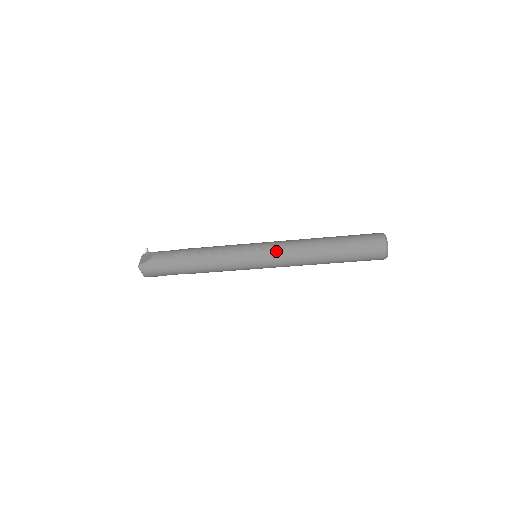
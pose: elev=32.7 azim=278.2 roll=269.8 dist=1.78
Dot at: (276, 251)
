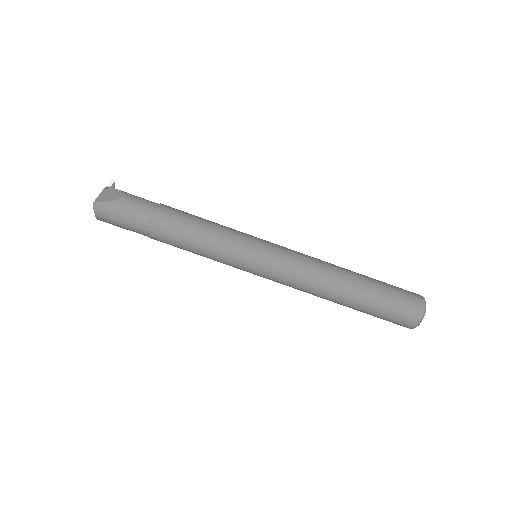
Dot at: (286, 264)
